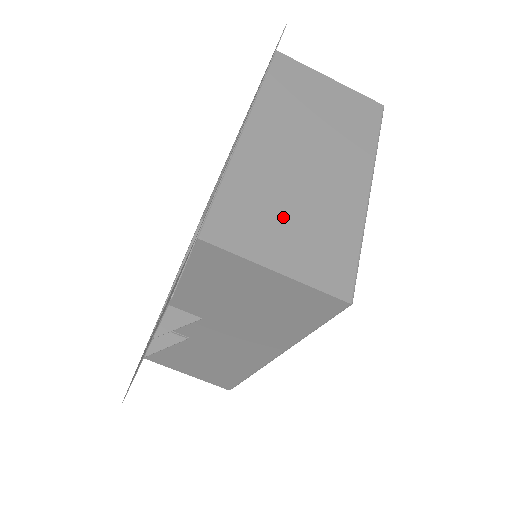
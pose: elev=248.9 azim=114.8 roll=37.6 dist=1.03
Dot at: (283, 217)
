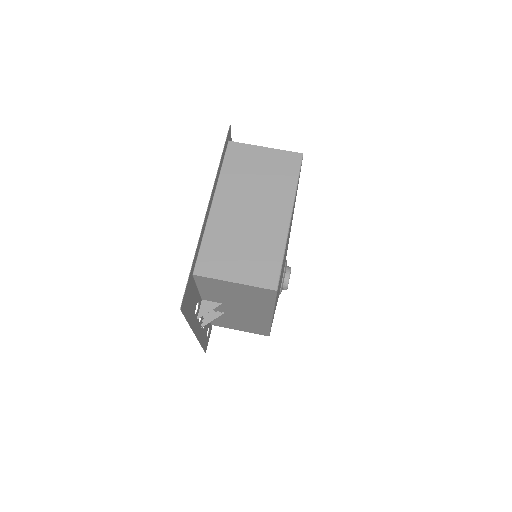
Dot at: (237, 251)
